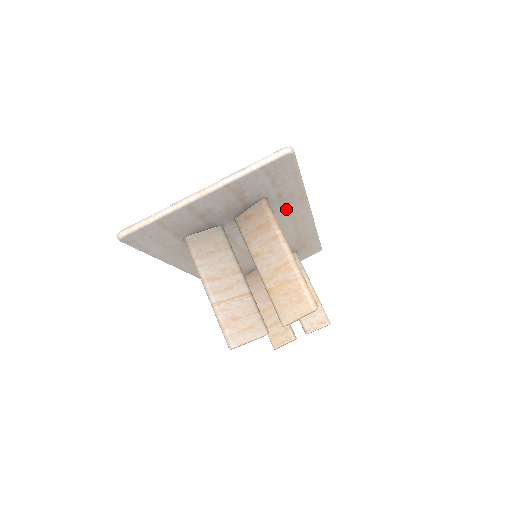
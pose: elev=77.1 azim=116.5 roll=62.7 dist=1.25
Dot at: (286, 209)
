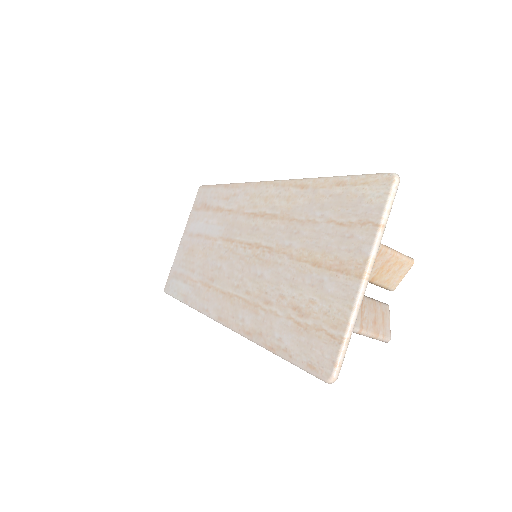
Dot at: occluded
